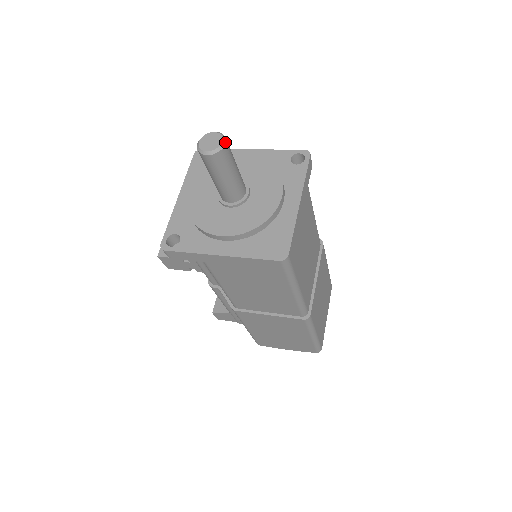
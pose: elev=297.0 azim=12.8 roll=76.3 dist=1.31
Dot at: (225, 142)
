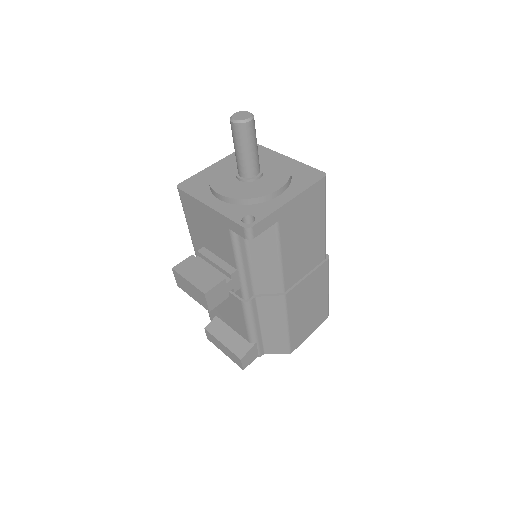
Dot at: (249, 112)
